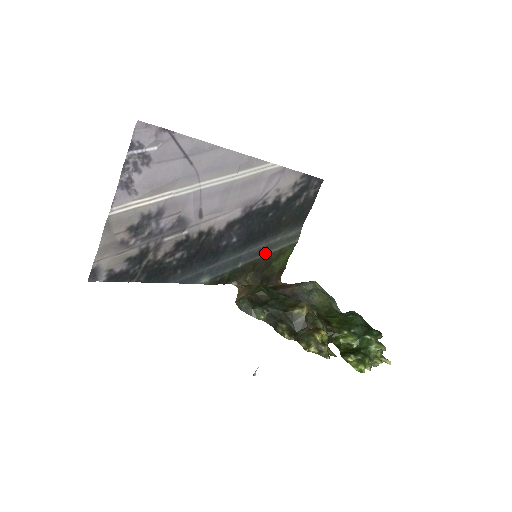
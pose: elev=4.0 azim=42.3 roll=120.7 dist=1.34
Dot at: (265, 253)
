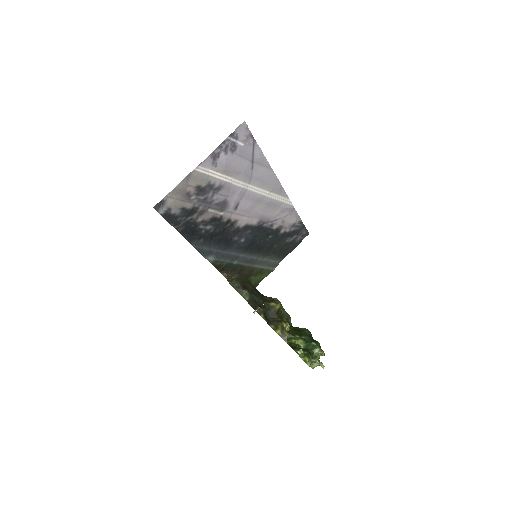
Dot at: (252, 265)
